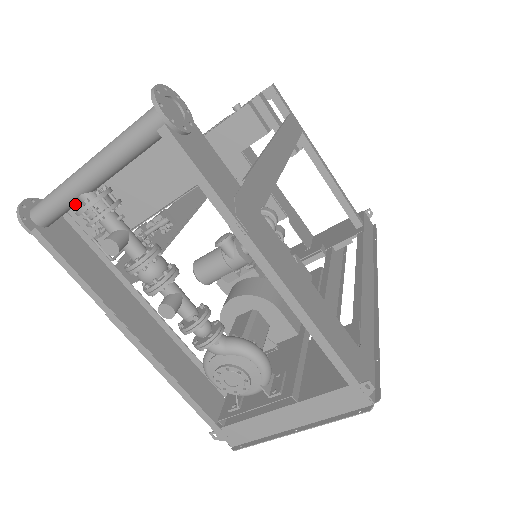
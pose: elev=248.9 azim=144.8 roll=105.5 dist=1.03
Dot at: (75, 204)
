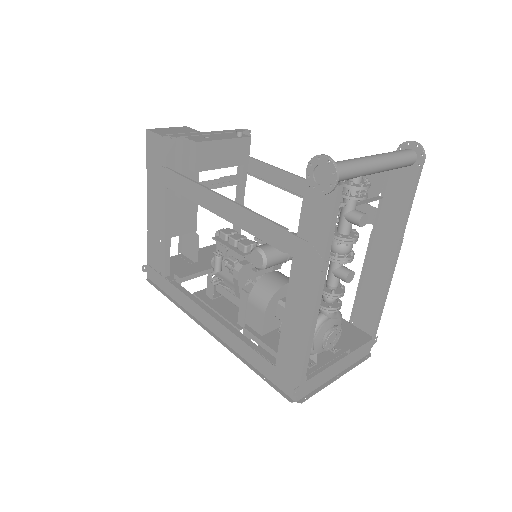
Dot at: (350, 179)
